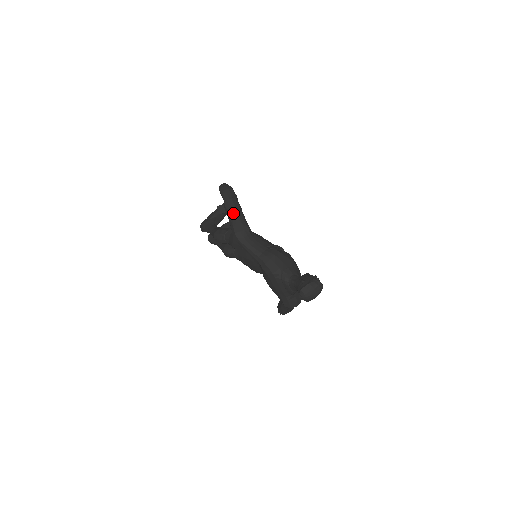
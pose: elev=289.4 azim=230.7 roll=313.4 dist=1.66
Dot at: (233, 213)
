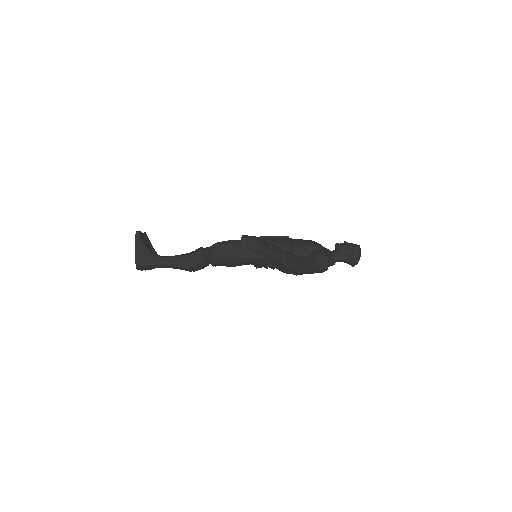
Dot at: (286, 259)
